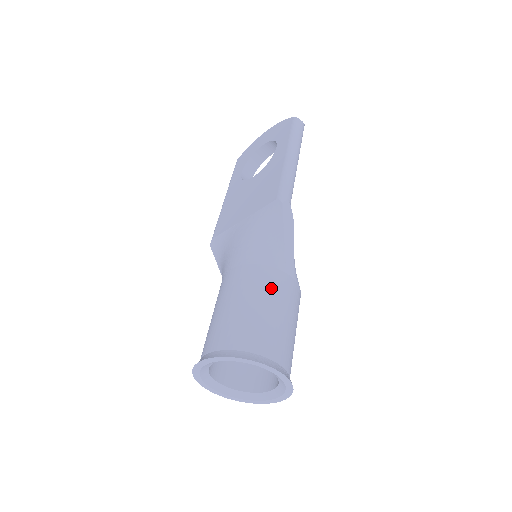
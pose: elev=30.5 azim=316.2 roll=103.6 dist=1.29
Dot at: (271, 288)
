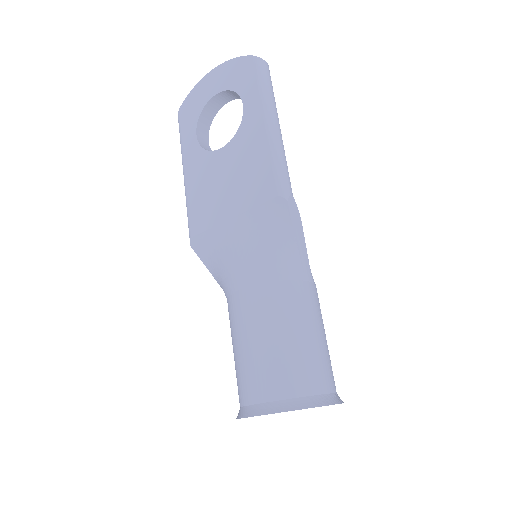
Dot at: (299, 308)
